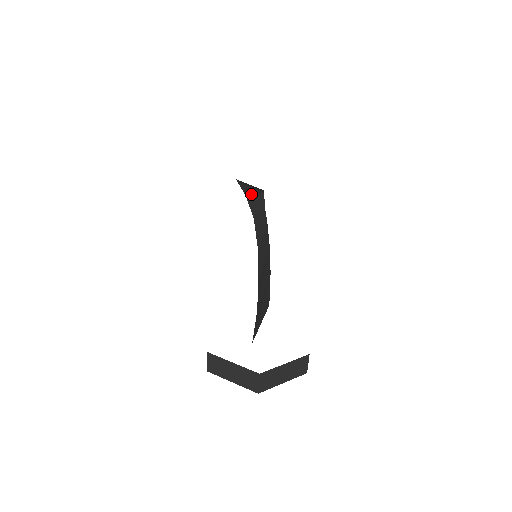
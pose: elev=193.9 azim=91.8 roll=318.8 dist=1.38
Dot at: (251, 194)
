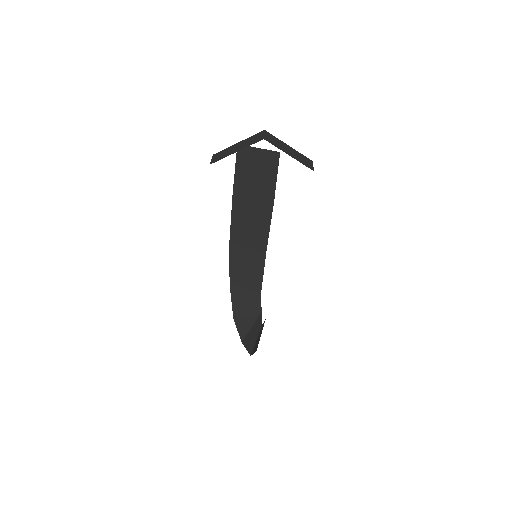
Dot at: (248, 332)
